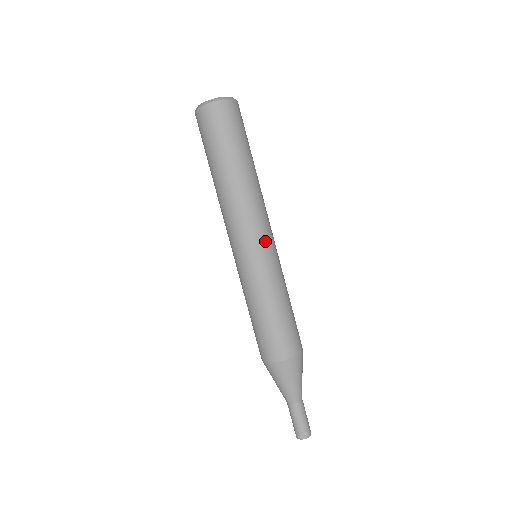
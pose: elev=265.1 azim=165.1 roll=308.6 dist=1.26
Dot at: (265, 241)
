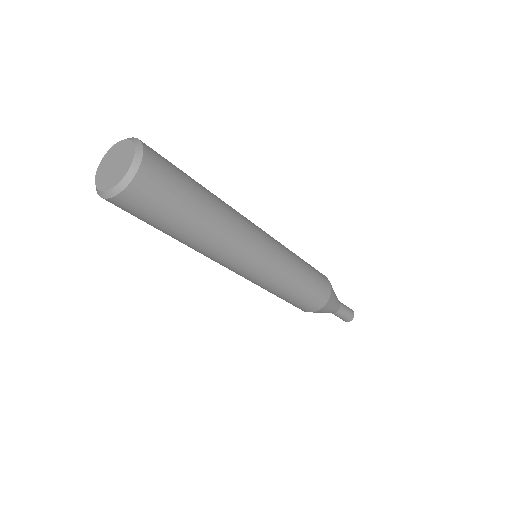
Dot at: (245, 274)
